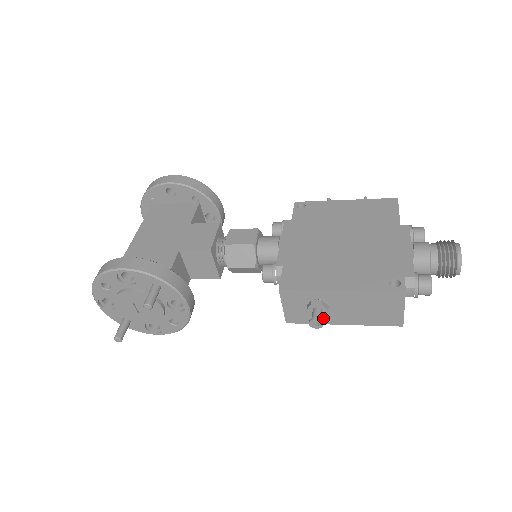
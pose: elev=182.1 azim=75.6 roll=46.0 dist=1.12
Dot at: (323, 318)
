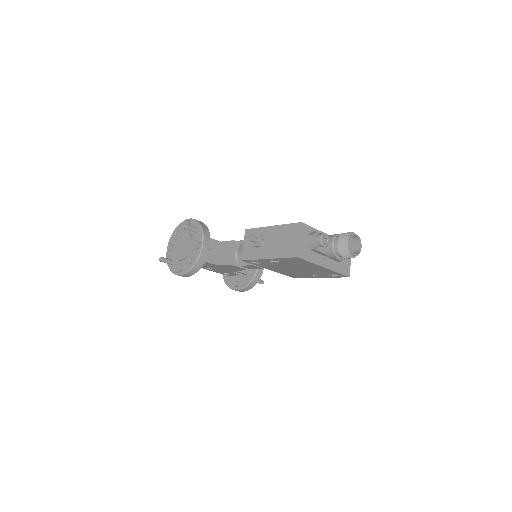
Dot at: (259, 253)
